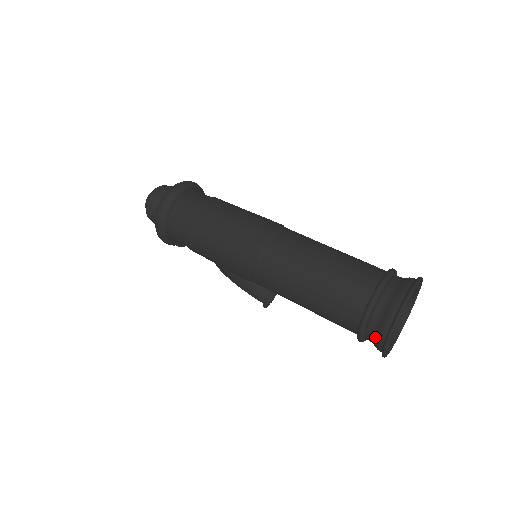
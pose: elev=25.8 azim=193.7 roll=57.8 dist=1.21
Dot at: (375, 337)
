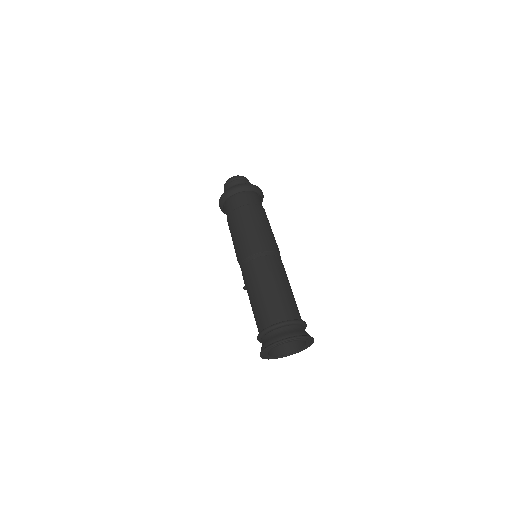
Dot at: (264, 343)
